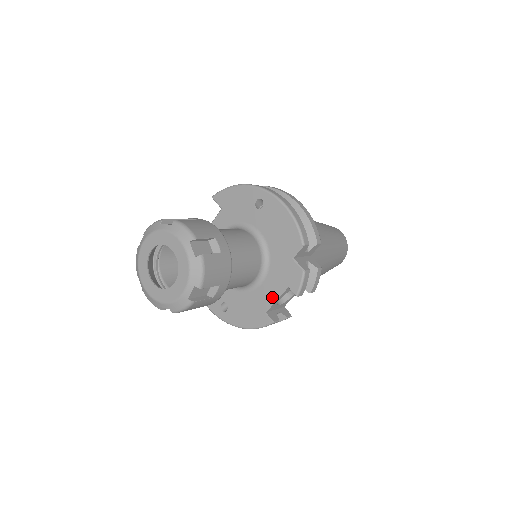
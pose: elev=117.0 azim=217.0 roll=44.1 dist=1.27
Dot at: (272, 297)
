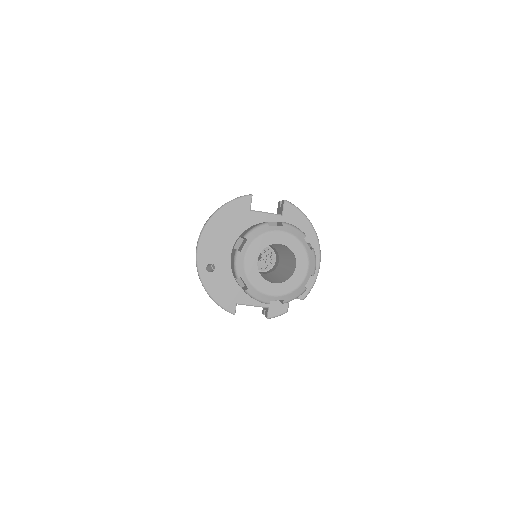
Dot at: (252, 302)
